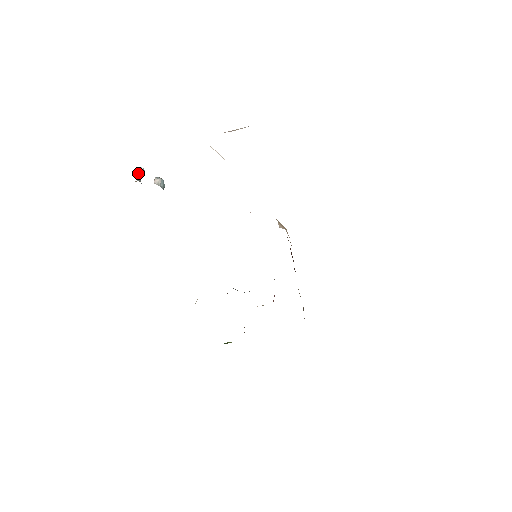
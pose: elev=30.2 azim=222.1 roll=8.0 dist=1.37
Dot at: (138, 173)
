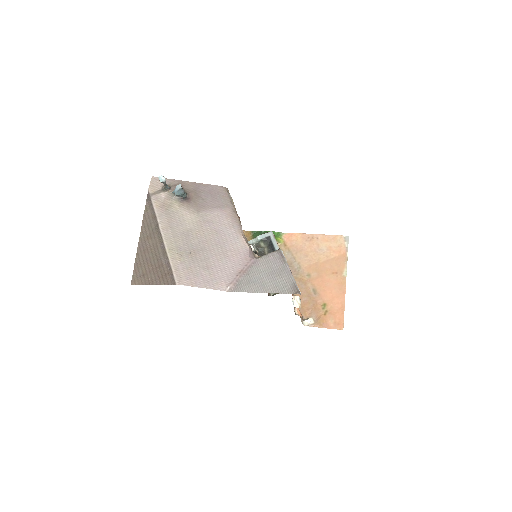
Dot at: (162, 182)
